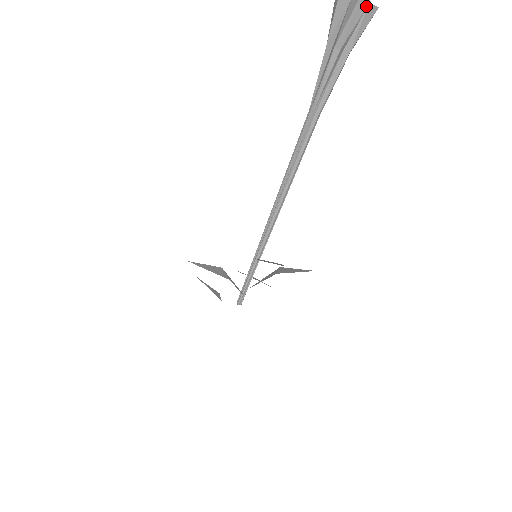
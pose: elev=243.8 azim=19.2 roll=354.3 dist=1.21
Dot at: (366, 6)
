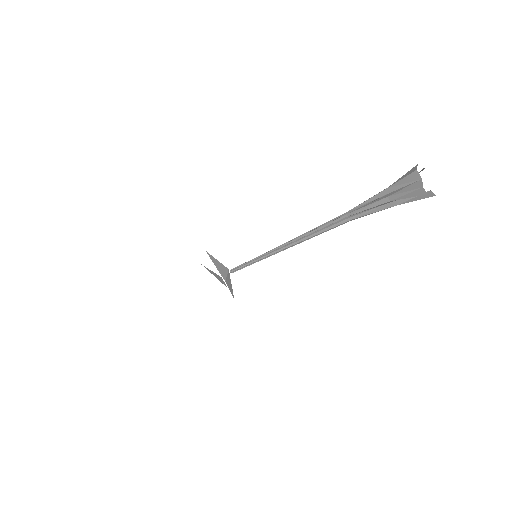
Dot at: occluded
